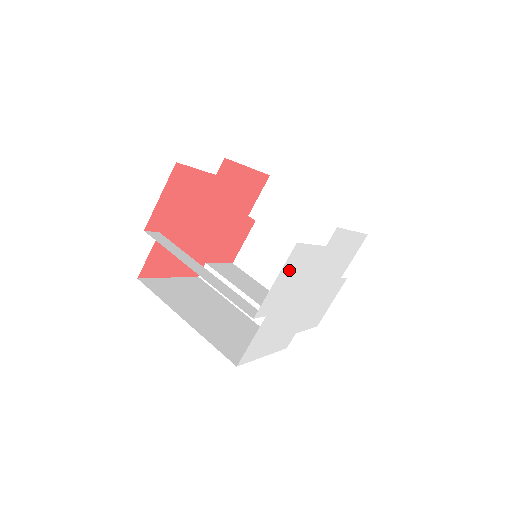
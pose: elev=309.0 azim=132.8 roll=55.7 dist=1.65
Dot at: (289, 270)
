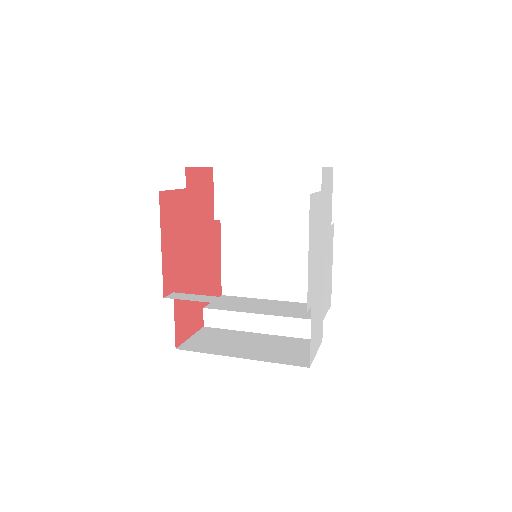
Dot at: (329, 182)
